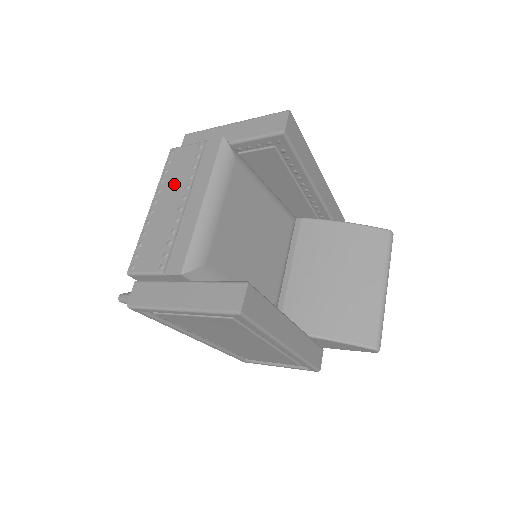
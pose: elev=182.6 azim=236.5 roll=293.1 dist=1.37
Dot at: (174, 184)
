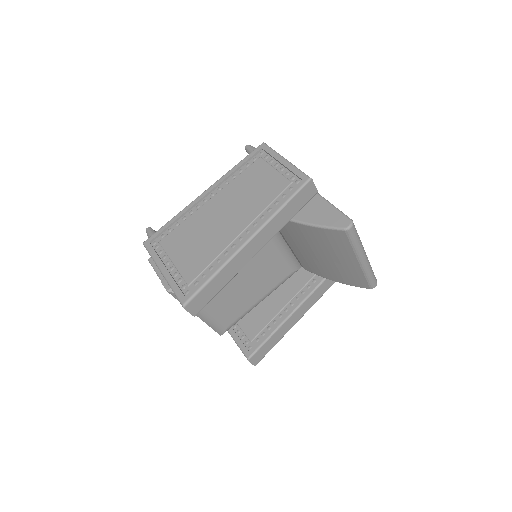
Dot at: occluded
